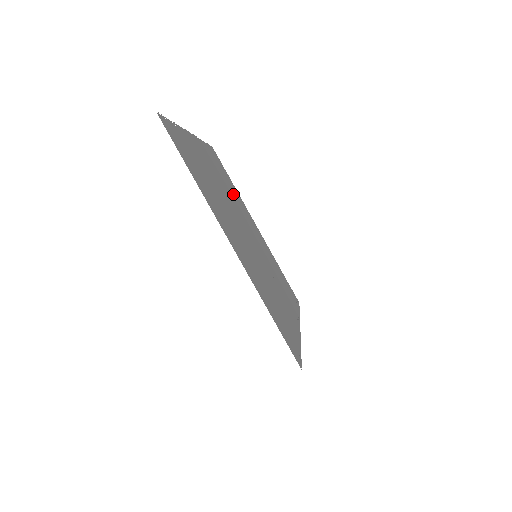
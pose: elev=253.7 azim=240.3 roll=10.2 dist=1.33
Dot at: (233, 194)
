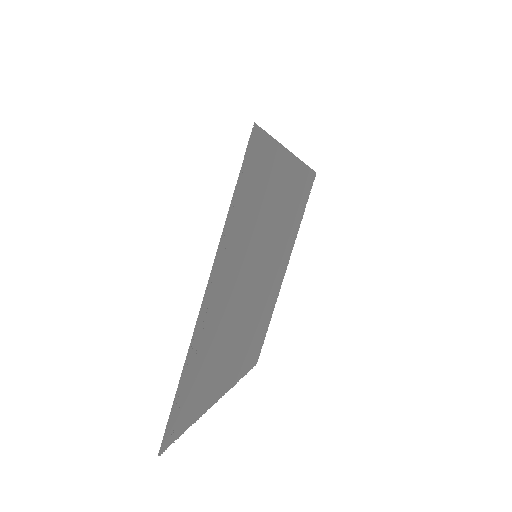
Dot at: (252, 334)
